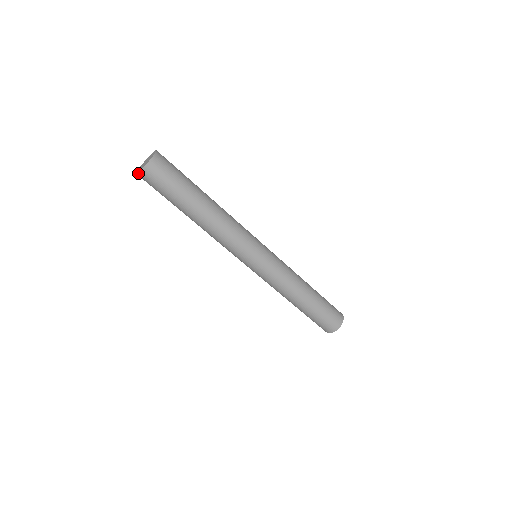
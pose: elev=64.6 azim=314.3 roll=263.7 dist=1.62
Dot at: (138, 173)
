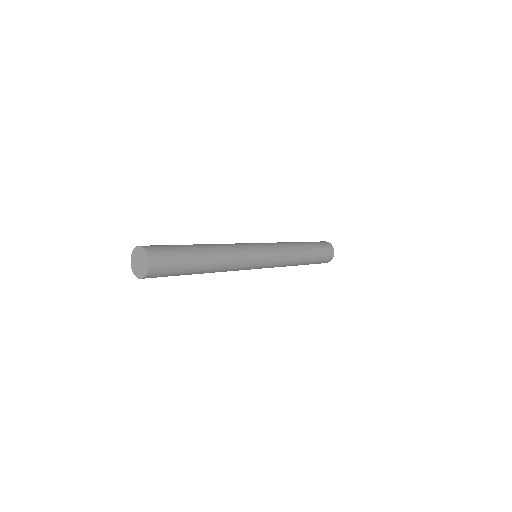
Dot at: (147, 273)
